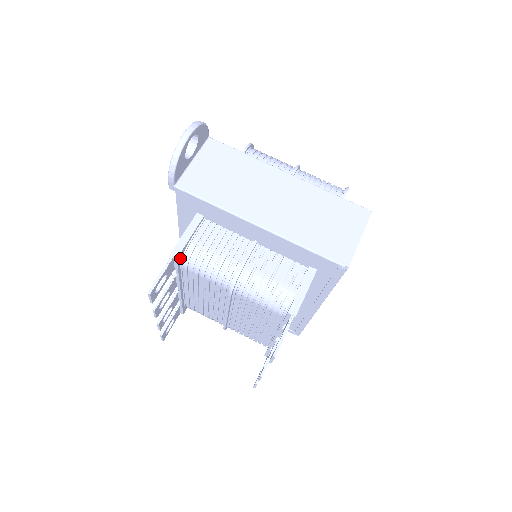
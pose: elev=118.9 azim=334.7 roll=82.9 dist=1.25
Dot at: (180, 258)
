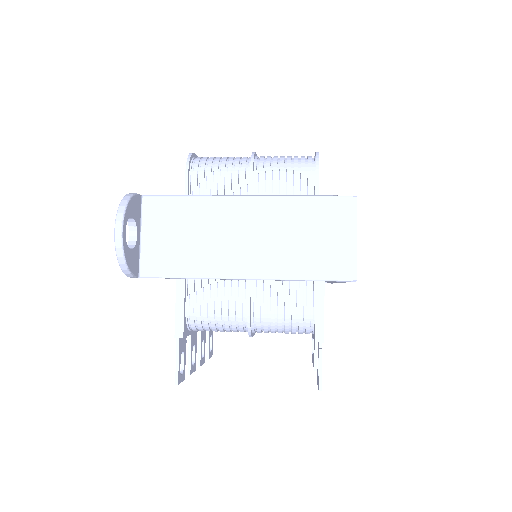
Dot at: (186, 330)
